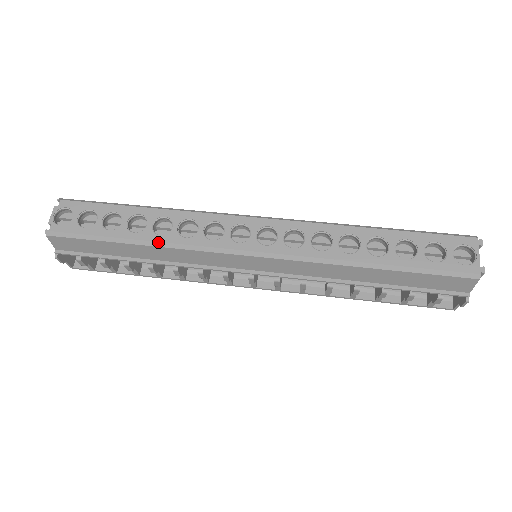
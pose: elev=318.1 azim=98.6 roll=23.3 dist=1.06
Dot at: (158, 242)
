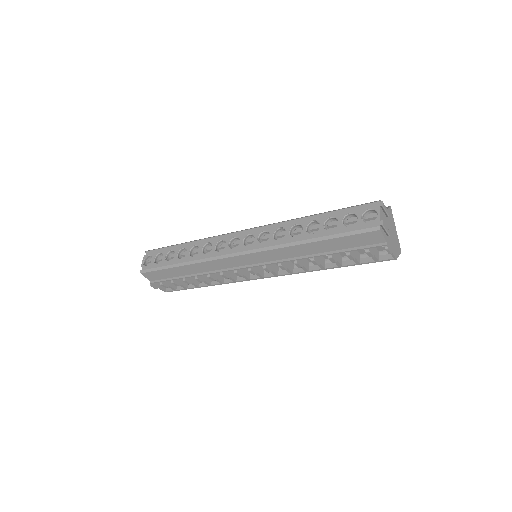
Dot at: (192, 261)
